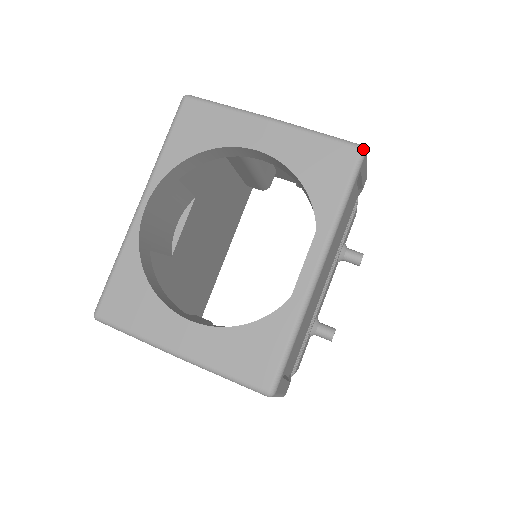
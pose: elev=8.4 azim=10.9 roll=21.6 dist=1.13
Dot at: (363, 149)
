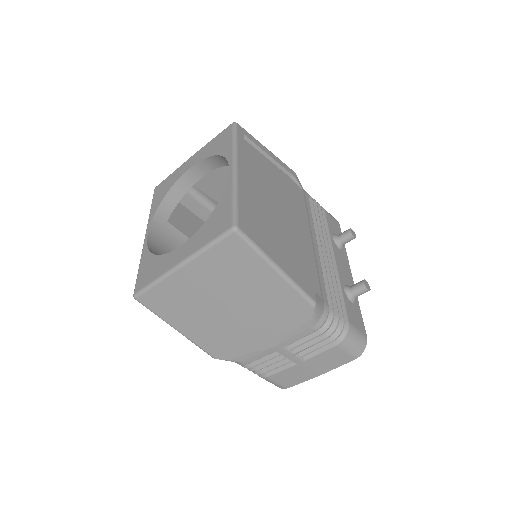
Dot at: (234, 123)
